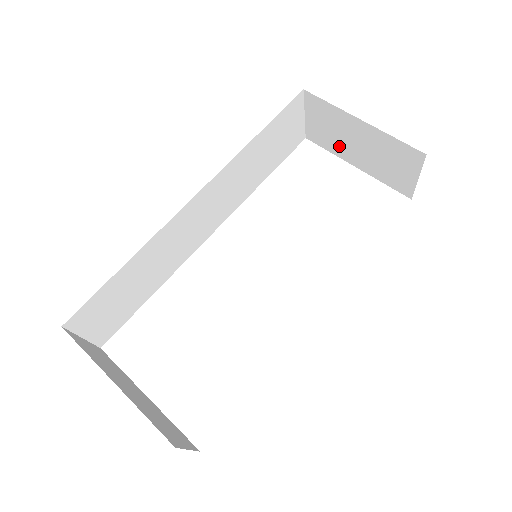
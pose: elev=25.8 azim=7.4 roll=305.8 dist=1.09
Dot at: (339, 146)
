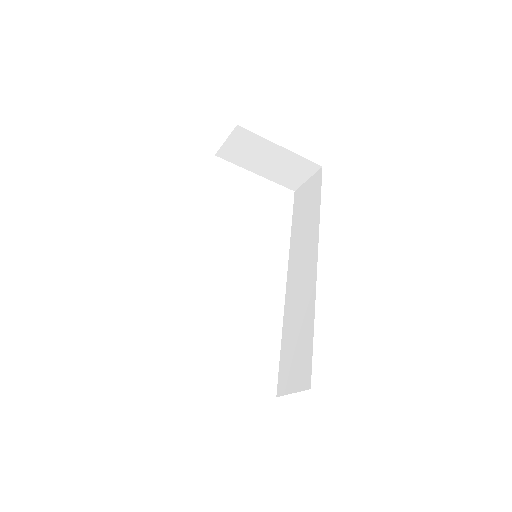
Dot at: (248, 161)
